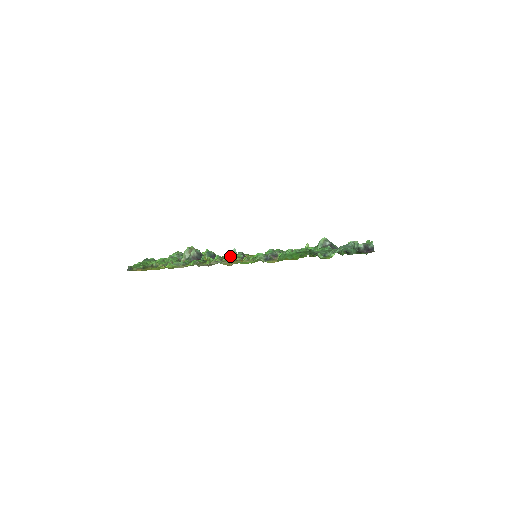
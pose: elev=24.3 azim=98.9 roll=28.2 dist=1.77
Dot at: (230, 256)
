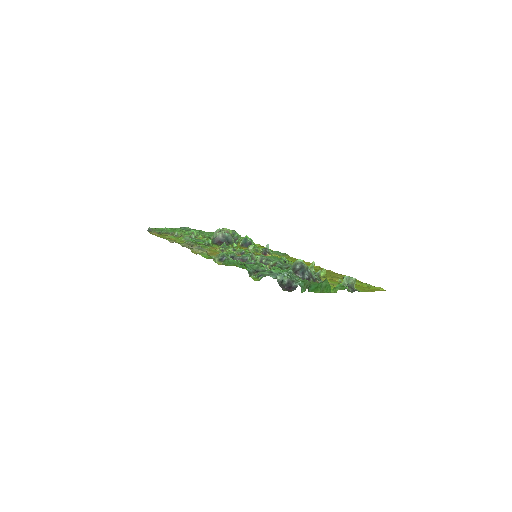
Dot at: occluded
